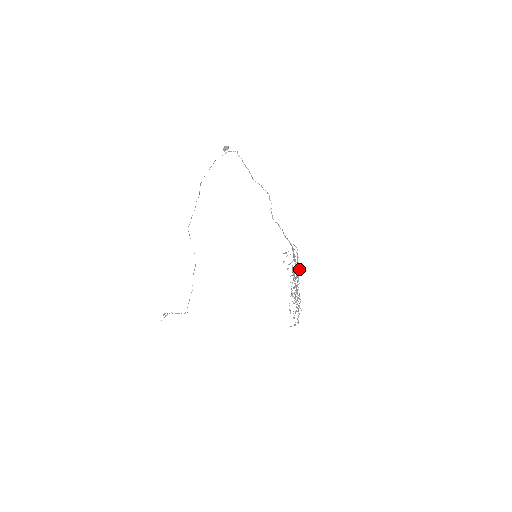
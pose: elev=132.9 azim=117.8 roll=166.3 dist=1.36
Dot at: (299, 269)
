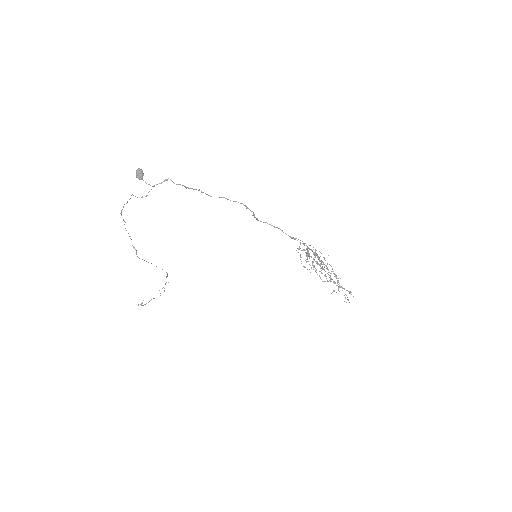
Dot at: occluded
